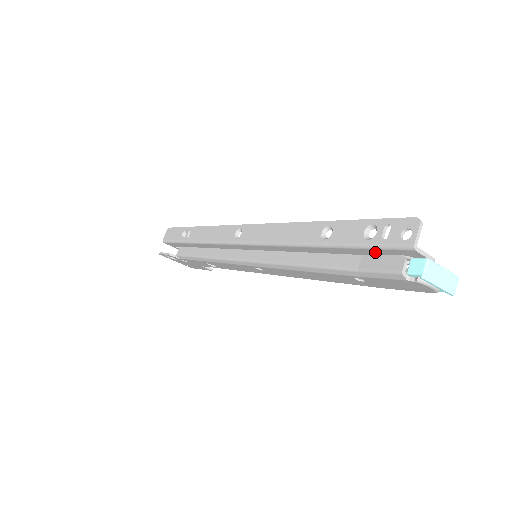
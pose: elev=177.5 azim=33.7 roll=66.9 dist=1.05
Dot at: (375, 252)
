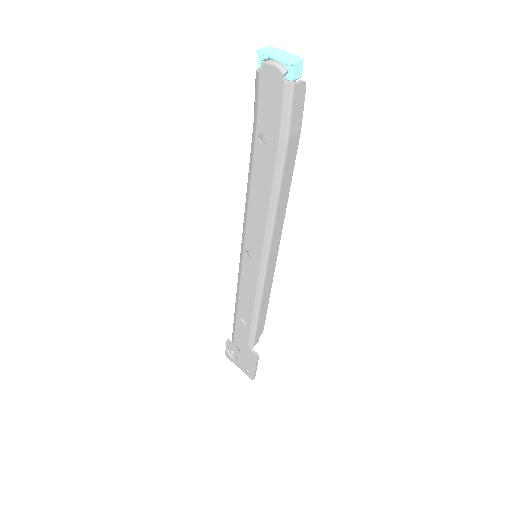
Dot at: occluded
